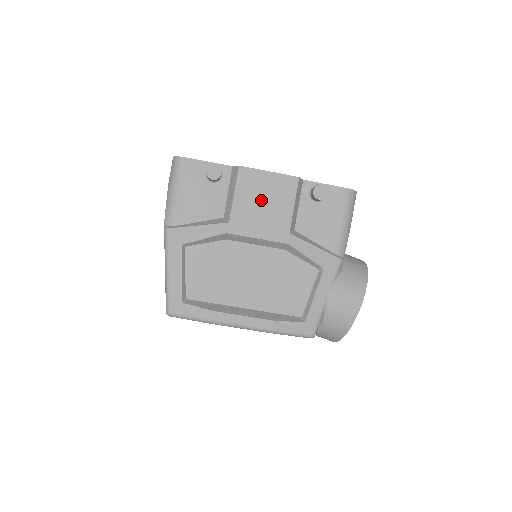
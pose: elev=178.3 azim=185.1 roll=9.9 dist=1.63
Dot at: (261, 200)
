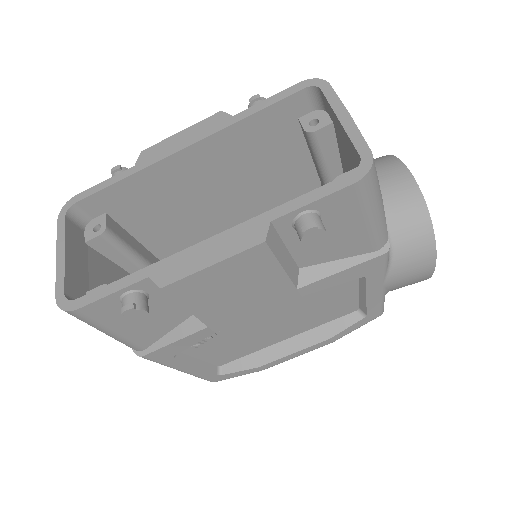
Dot at: (229, 292)
